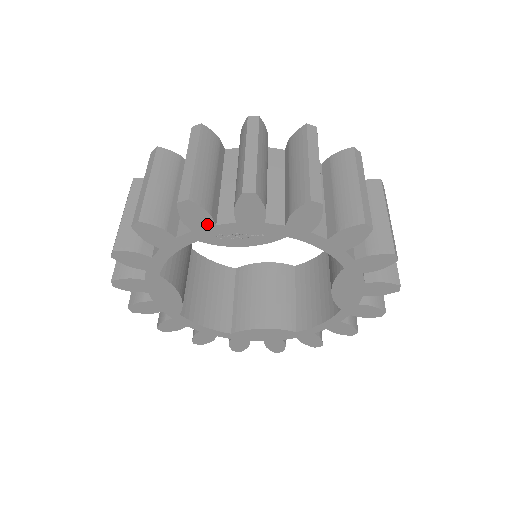
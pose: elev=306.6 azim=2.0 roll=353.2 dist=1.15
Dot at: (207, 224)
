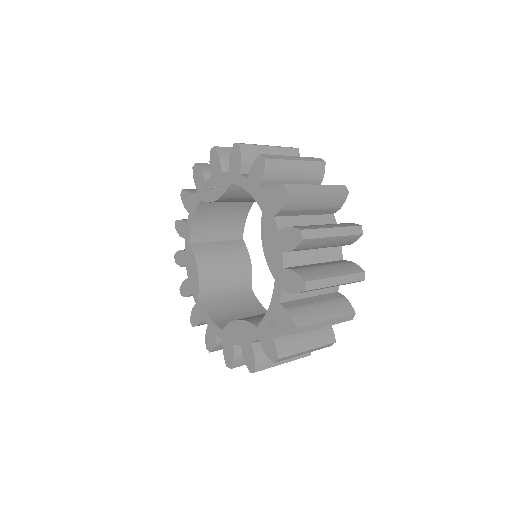
Dot at: (202, 182)
